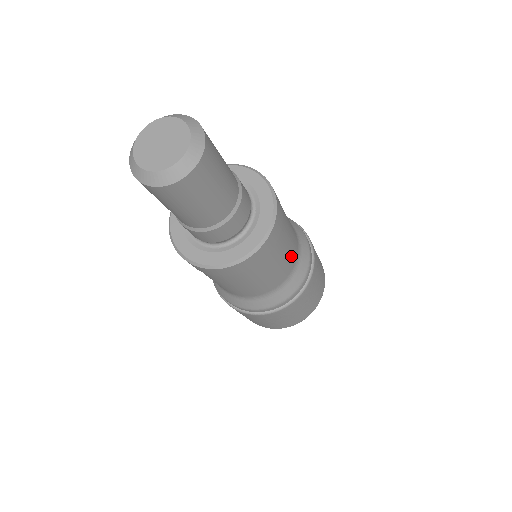
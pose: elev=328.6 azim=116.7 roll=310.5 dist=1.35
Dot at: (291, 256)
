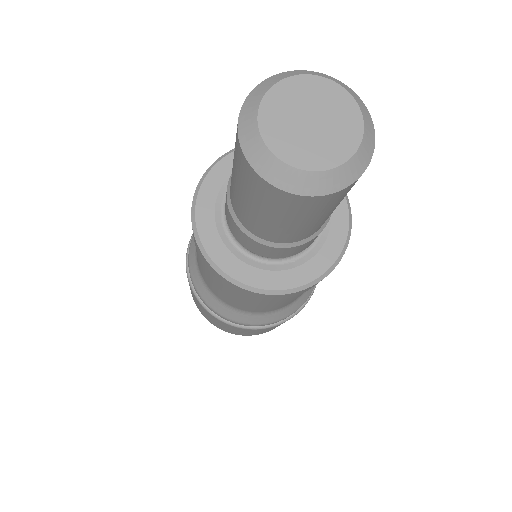
Dot at: occluded
